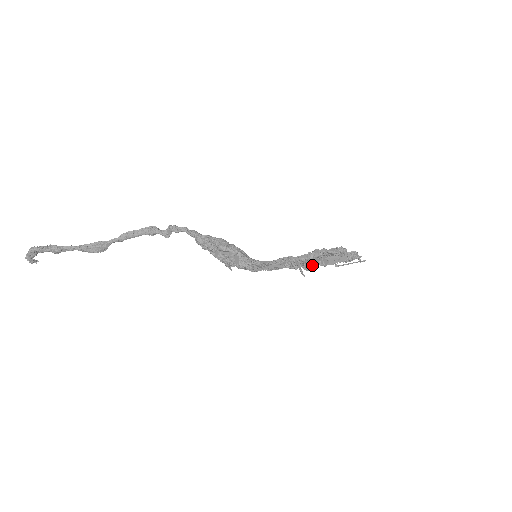
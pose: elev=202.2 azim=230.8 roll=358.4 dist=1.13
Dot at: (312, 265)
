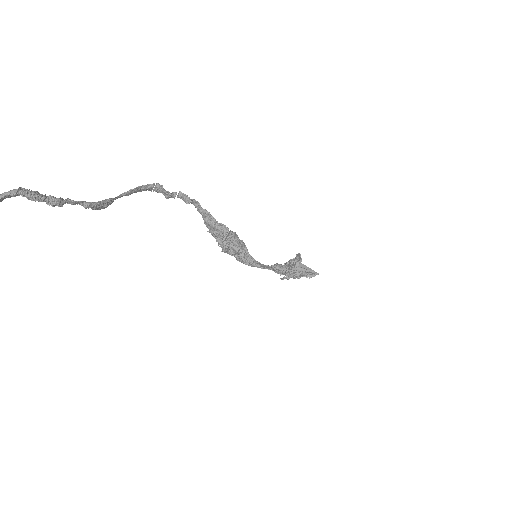
Dot at: occluded
